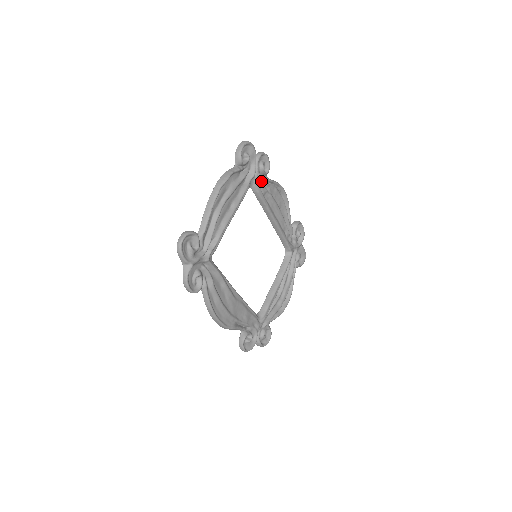
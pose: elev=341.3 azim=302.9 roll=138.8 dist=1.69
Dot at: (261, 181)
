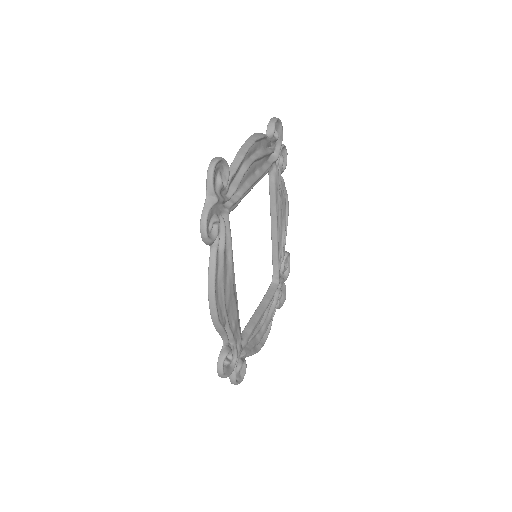
Dot at: (277, 174)
